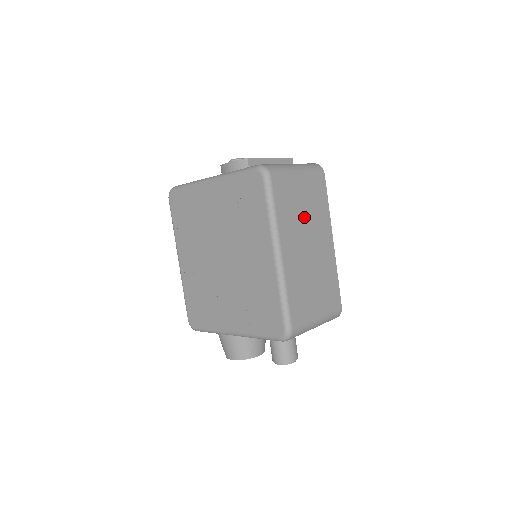
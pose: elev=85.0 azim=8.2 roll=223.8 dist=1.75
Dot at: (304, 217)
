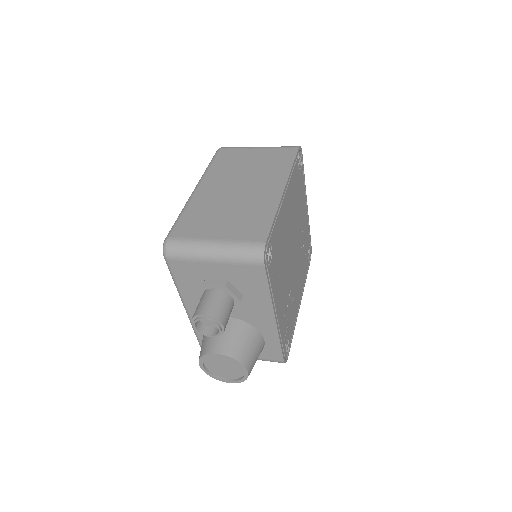
Dot at: (246, 171)
